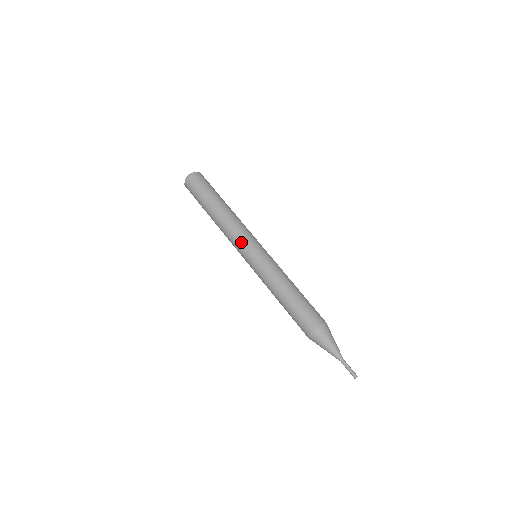
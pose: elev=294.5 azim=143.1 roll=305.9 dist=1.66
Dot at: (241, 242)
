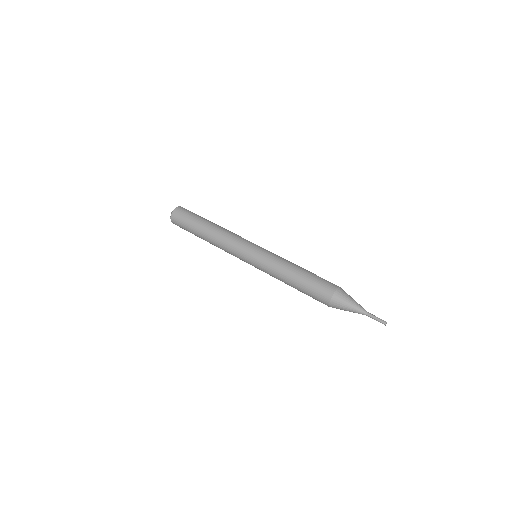
Dot at: (244, 240)
